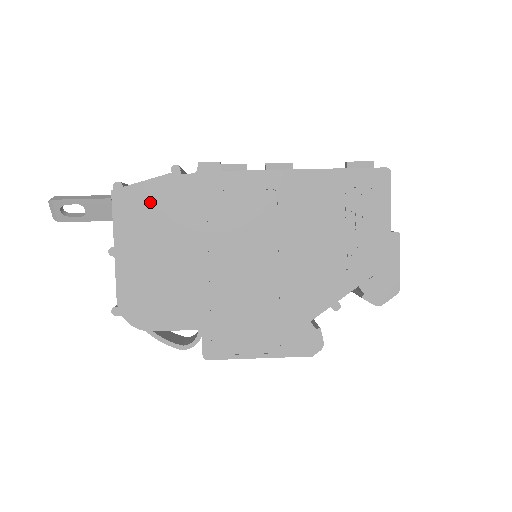
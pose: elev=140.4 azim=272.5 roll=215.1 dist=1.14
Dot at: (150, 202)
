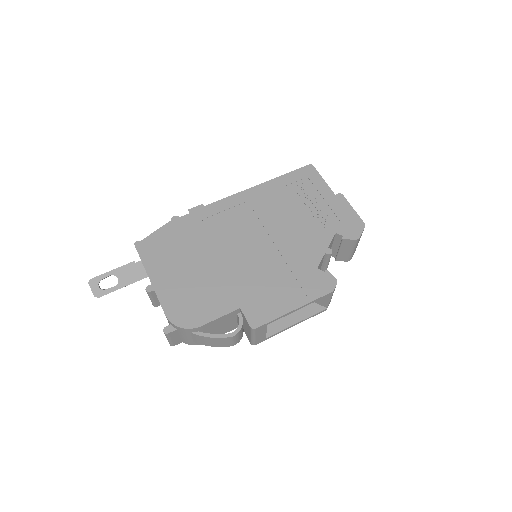
Dot at: (165, 241)
